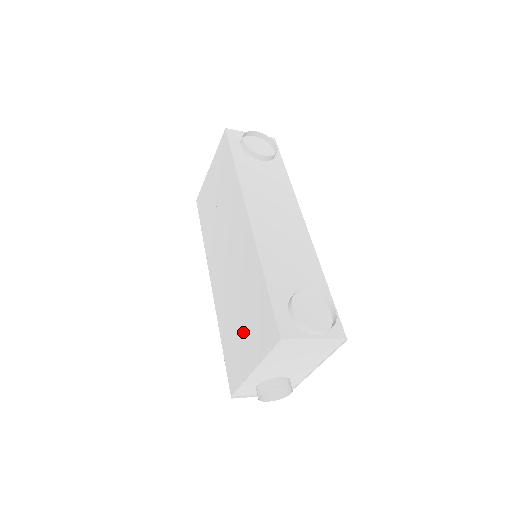
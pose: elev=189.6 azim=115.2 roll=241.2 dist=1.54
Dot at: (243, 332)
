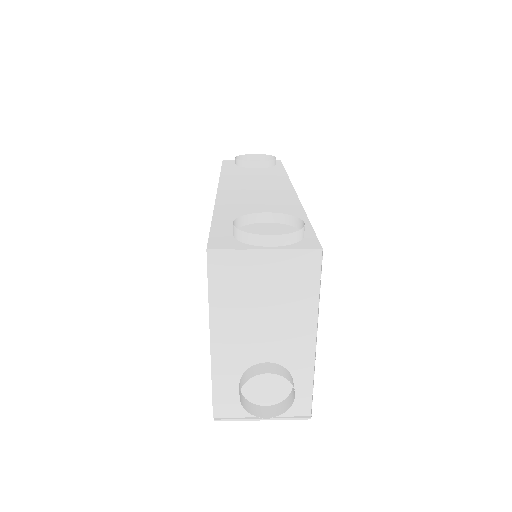
Dot at: occluded
